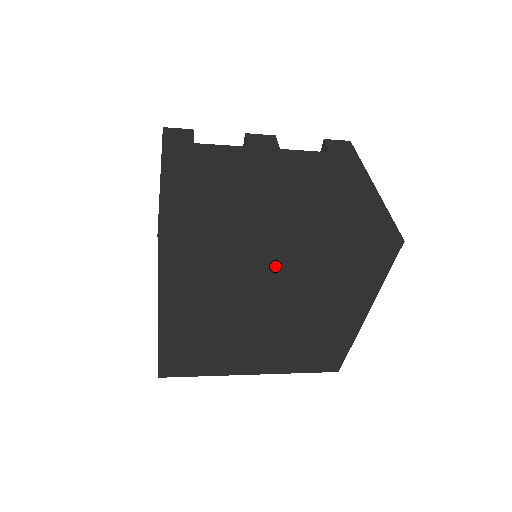
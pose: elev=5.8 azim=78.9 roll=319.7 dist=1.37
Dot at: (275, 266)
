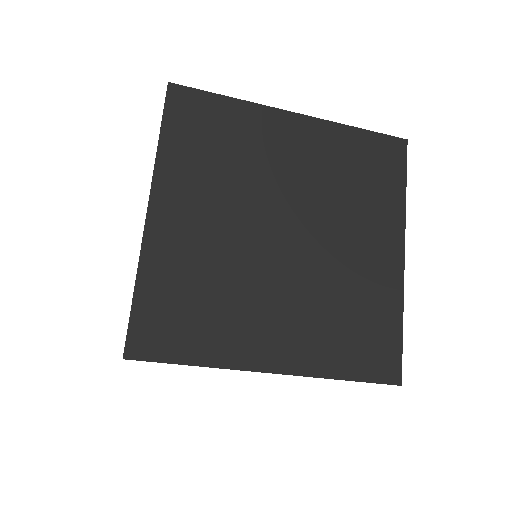
Dot at: (287, 148)
